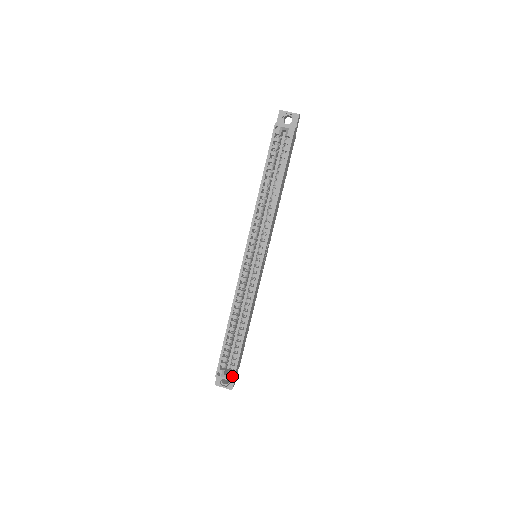
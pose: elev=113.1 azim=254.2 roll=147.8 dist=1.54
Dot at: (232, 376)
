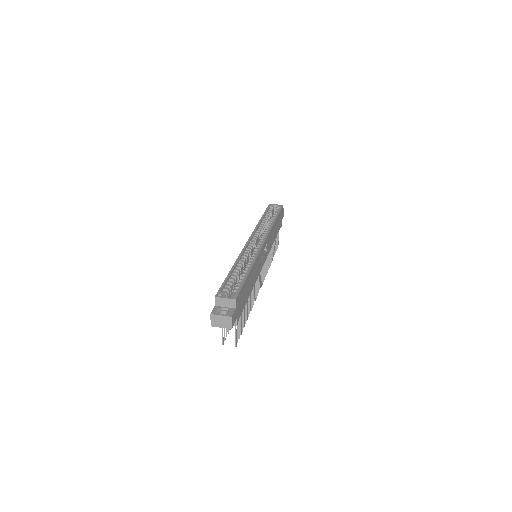
Dot at: (234, 296)
